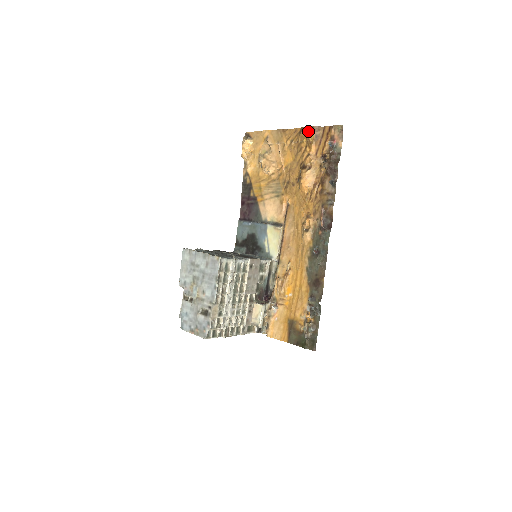
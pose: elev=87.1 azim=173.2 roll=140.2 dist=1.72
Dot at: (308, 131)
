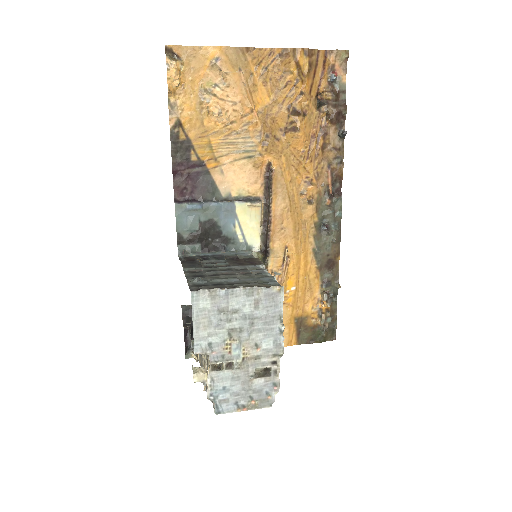
Dot at: (299, 56)
